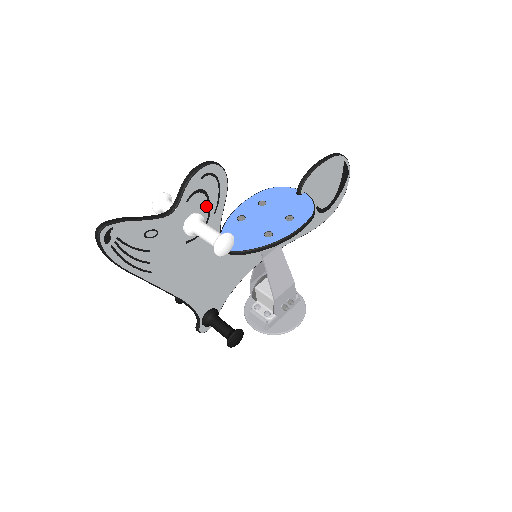
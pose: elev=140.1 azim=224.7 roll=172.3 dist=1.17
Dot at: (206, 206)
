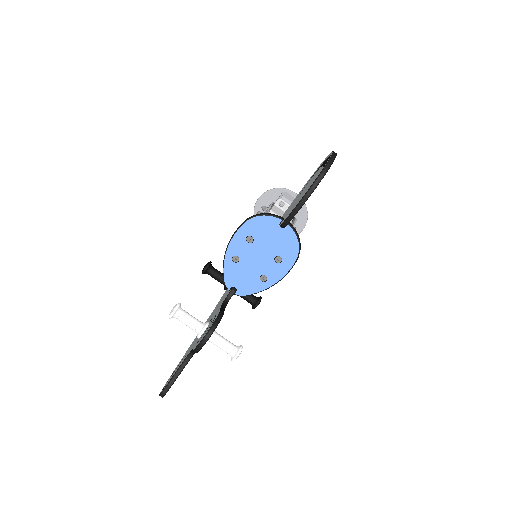
Dot at: occluded
